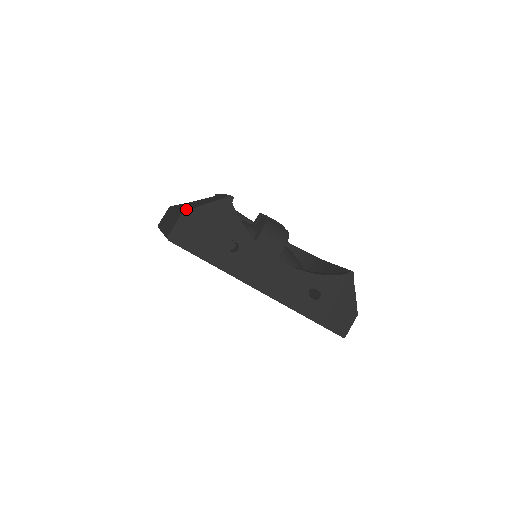
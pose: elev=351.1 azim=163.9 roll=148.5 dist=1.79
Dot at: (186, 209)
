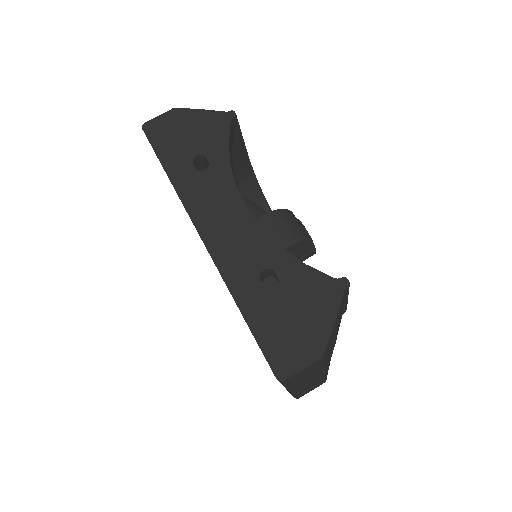
Dot at: occluded
